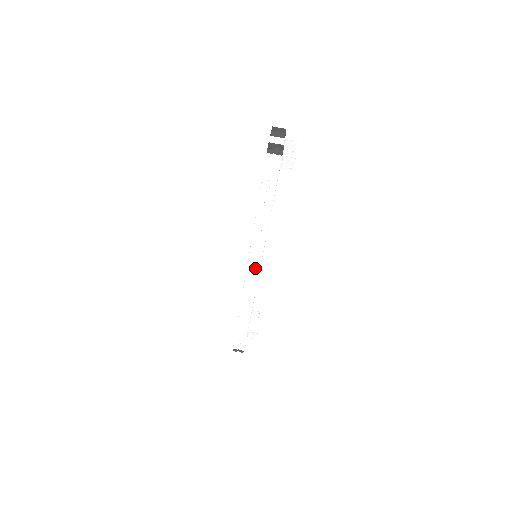
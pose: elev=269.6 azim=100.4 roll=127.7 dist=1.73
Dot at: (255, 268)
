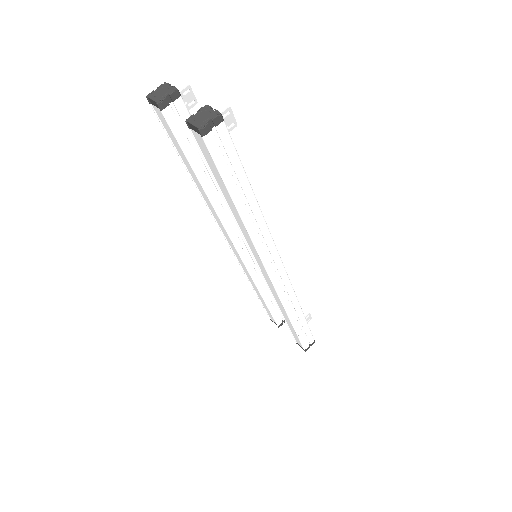
Dot at: (279, 270)
